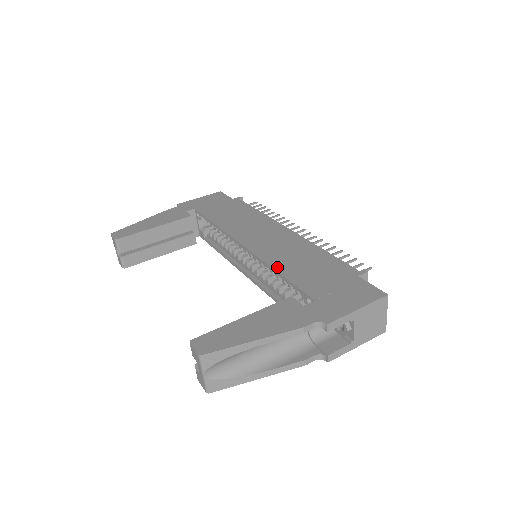
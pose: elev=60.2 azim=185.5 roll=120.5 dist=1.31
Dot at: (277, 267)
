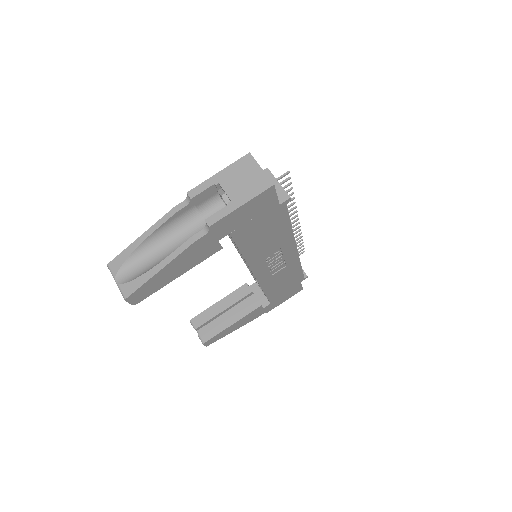
Dot at: occluded
